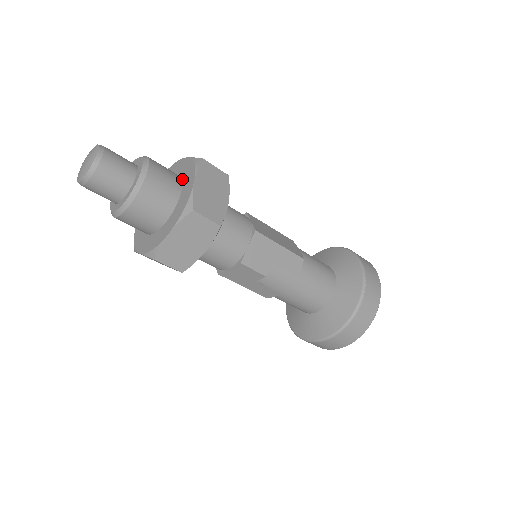
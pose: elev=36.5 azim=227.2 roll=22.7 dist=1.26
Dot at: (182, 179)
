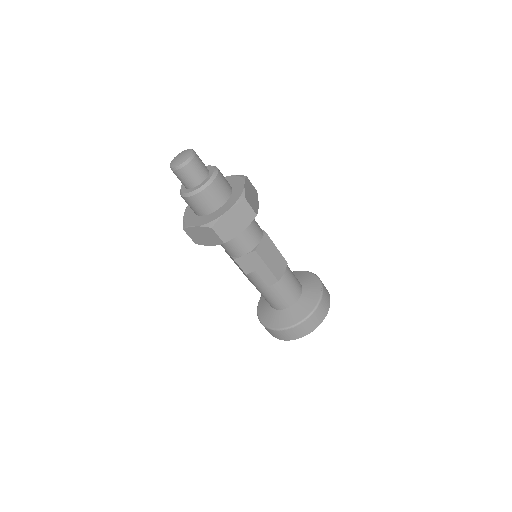
Dot at: (229, 198)
